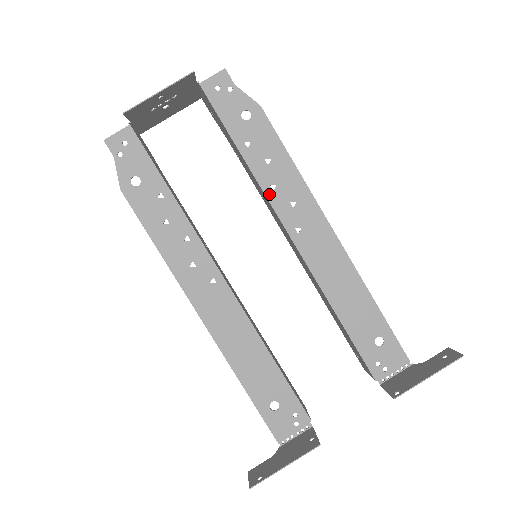
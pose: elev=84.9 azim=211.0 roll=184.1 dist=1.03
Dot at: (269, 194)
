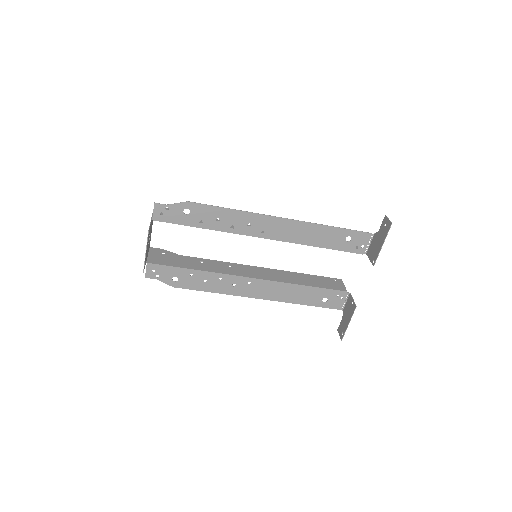
Dot at: (234, 231)
